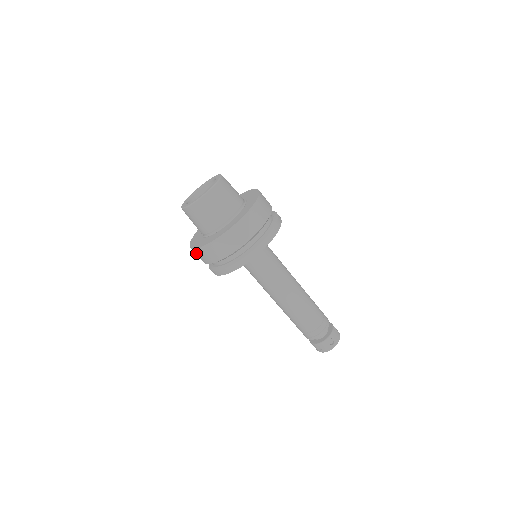
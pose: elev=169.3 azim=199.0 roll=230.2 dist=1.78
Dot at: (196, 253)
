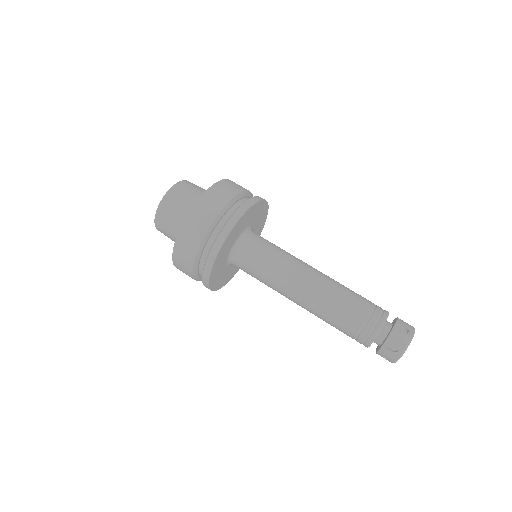
Dot at: (179, 253)
